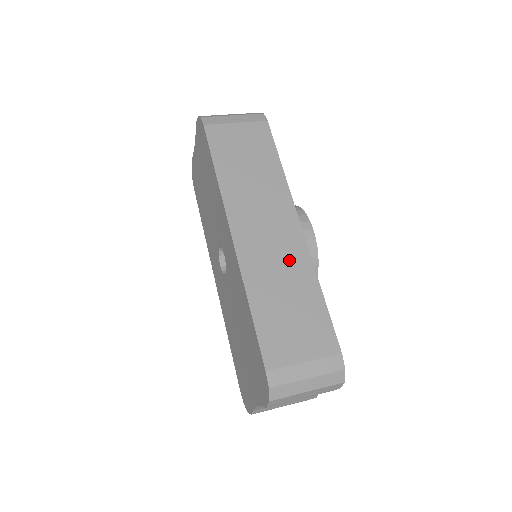
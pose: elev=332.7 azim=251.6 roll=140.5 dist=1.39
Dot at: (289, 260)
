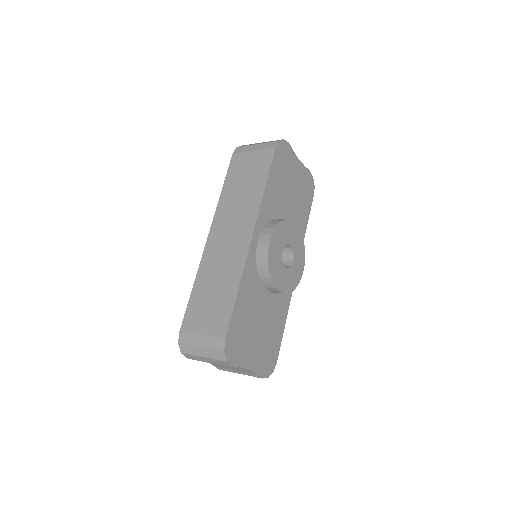
Dot at: (230, 261)
